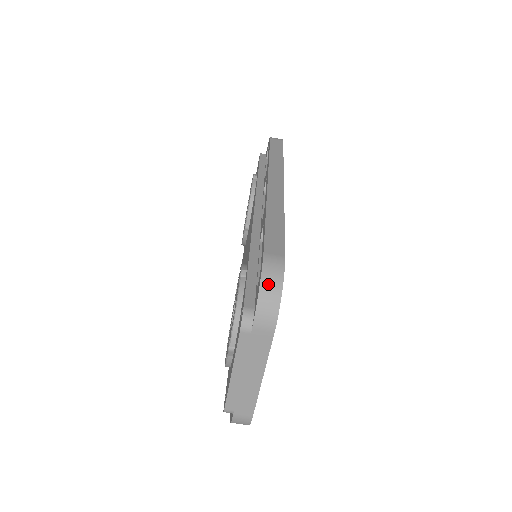
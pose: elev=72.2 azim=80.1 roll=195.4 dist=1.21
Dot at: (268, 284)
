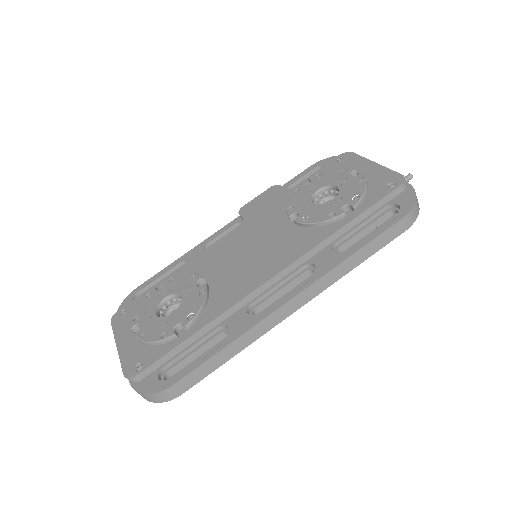
Dot at: (152, 397)
